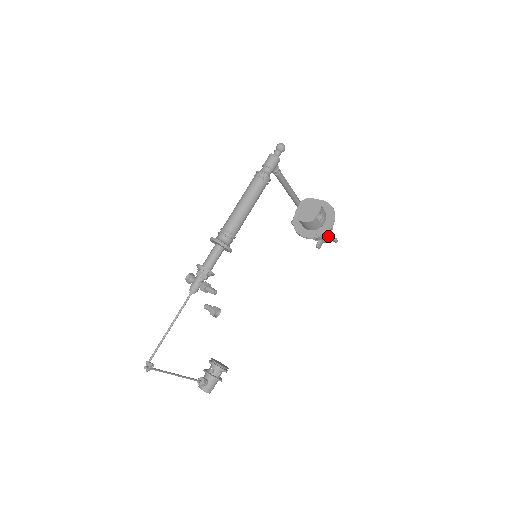
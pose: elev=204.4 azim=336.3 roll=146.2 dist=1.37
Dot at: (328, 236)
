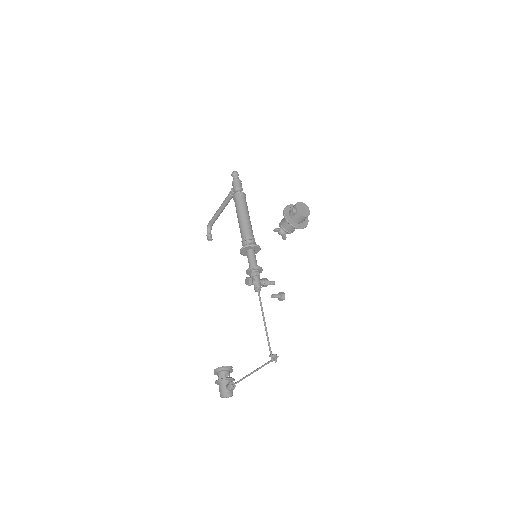
Dot at: occluded
